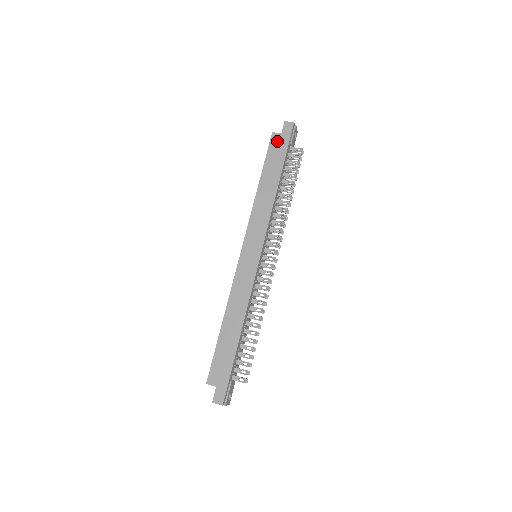
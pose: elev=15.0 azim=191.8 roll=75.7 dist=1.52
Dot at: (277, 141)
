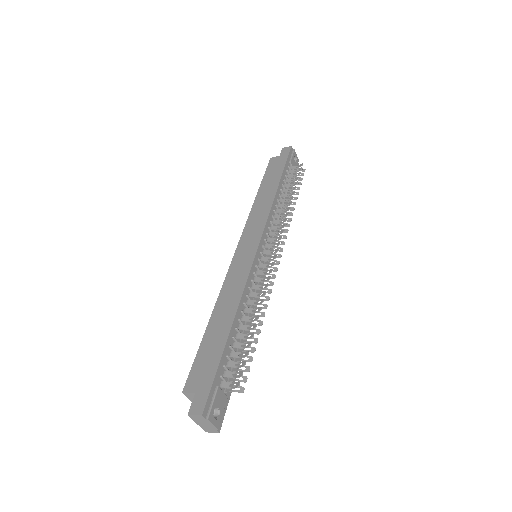
Dot at: (275, 161)
